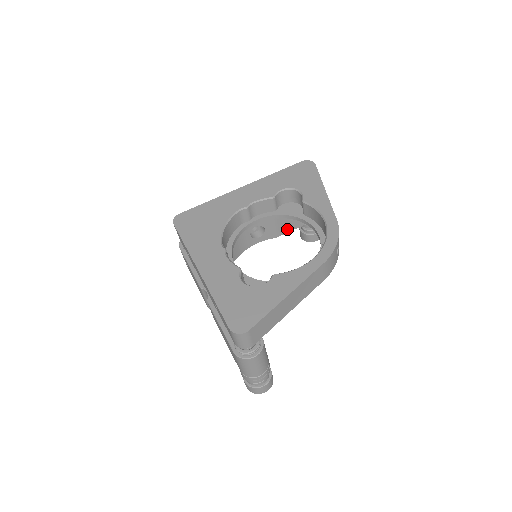
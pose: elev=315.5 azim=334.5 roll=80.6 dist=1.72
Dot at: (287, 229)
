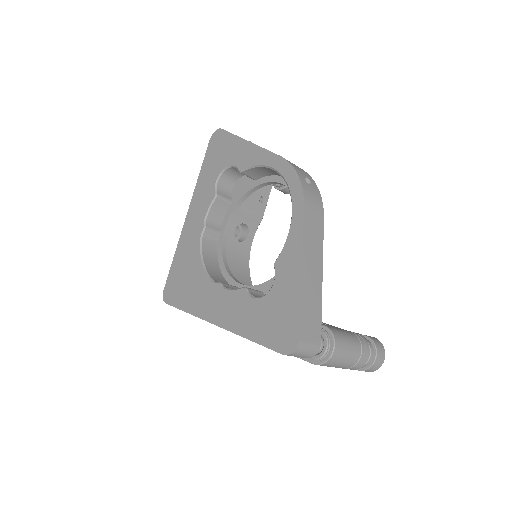
Dot at: (263, 203)
